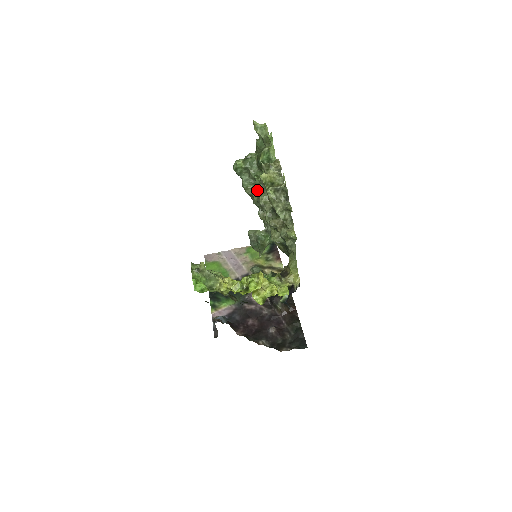
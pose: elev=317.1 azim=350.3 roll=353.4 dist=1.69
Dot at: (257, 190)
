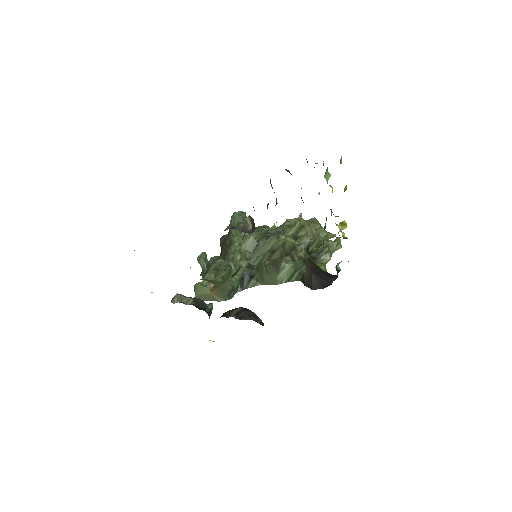
Dot at: (268, 229)
